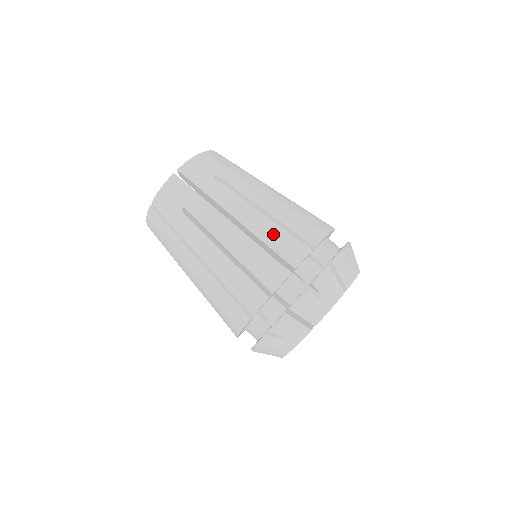
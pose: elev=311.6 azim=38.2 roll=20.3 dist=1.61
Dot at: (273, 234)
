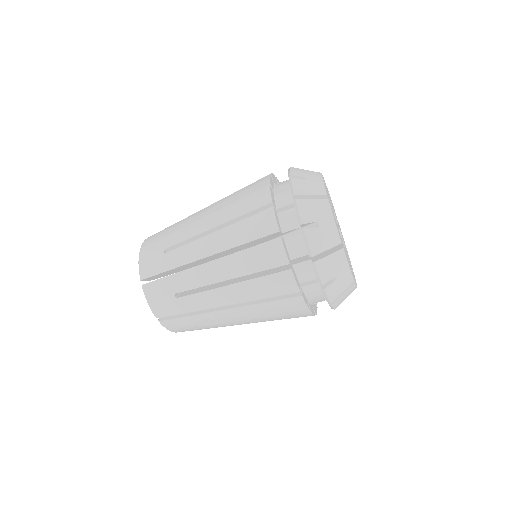
Dot at: (239, 232)
